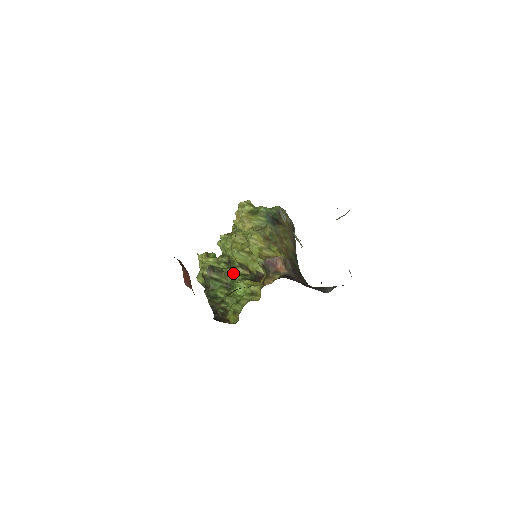
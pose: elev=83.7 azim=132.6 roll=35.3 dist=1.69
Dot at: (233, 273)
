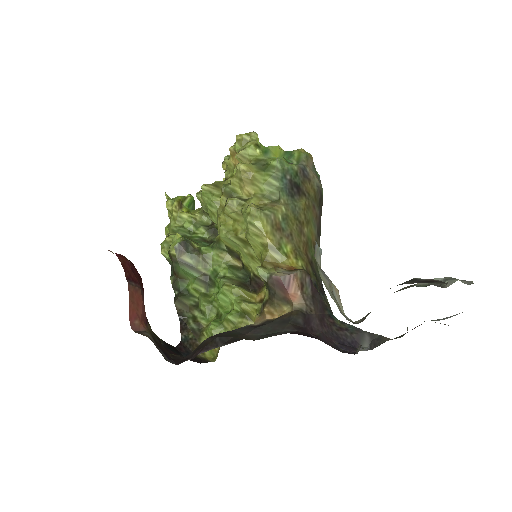
Dot at: (216, 260)
